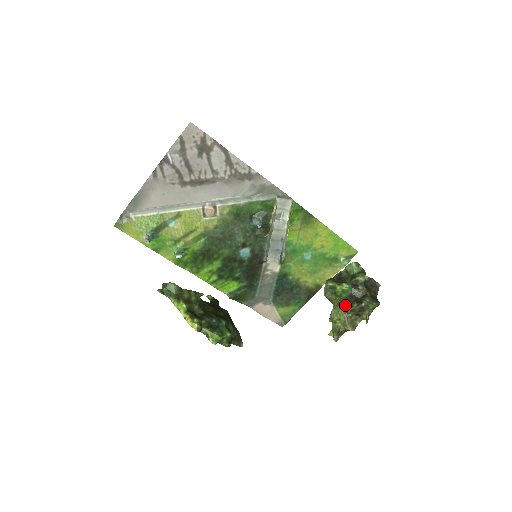
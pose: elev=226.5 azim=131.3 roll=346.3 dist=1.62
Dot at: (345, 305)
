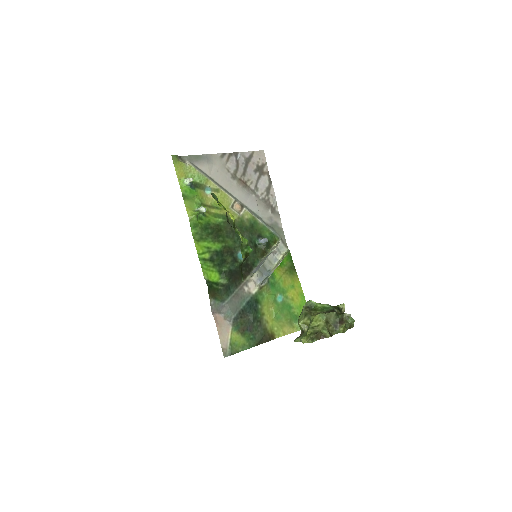
Dot at: occluded
